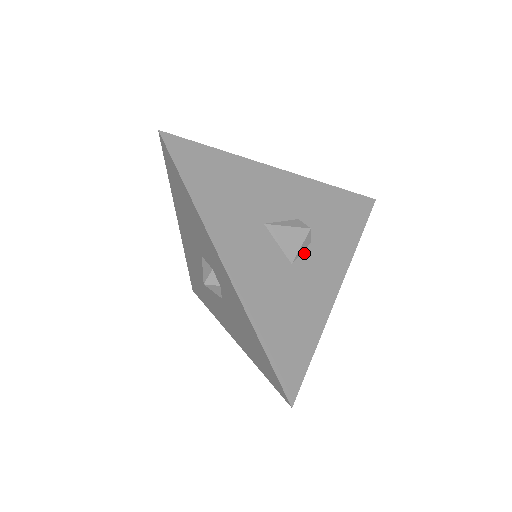
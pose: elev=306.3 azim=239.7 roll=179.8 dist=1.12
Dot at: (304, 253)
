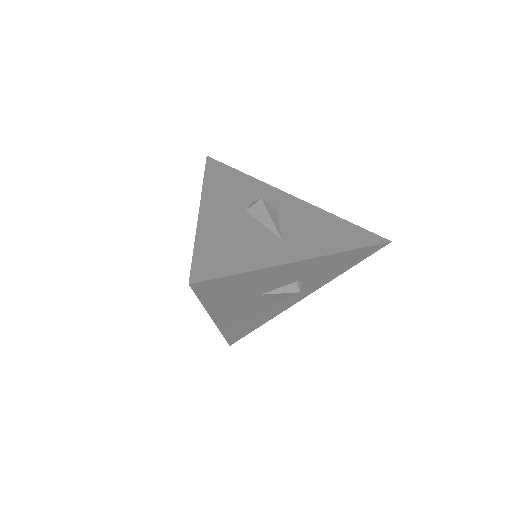
Dot at: occluded
